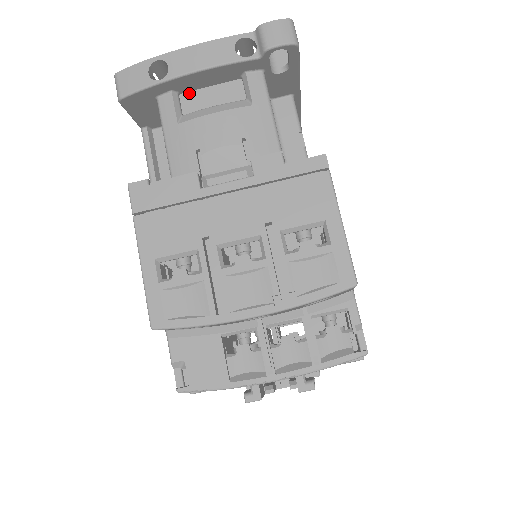
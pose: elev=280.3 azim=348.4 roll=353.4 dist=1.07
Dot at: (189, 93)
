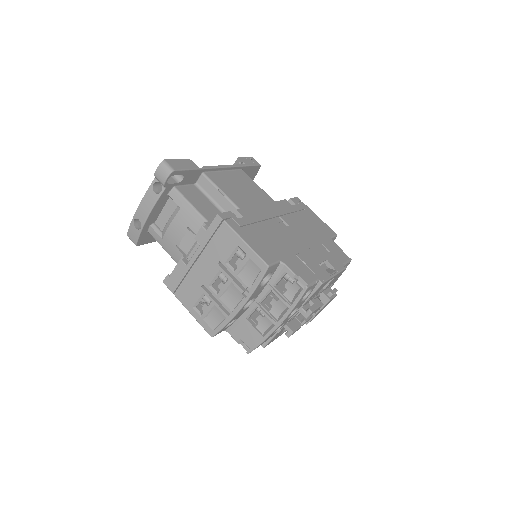
Dot at: (157, 219)
